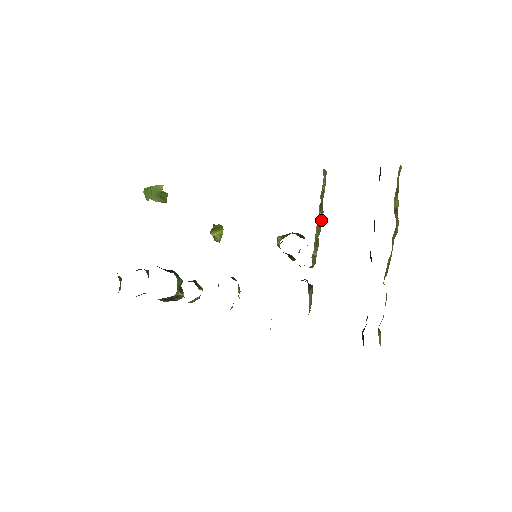
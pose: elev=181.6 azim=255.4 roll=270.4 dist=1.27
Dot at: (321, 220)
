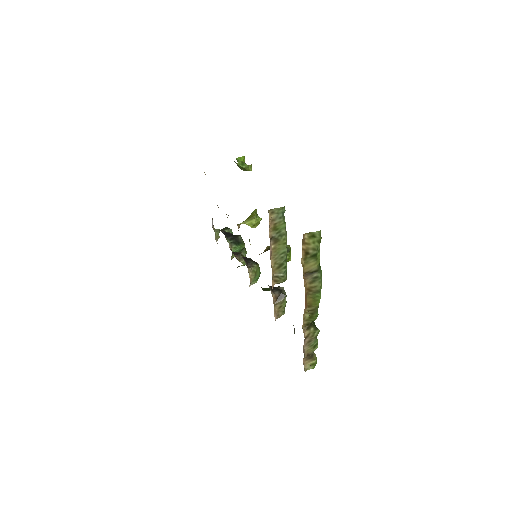
Dot at: (283, 248)
